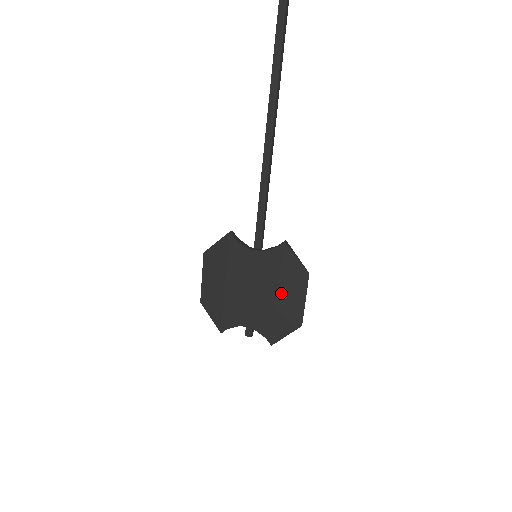
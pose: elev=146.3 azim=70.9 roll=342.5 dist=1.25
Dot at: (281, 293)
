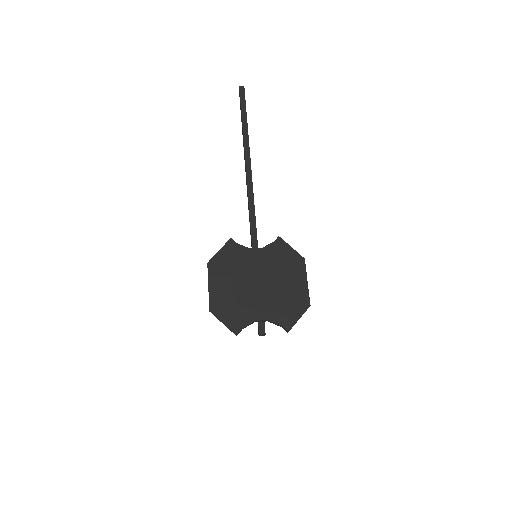
Dot at: (286, 279)
